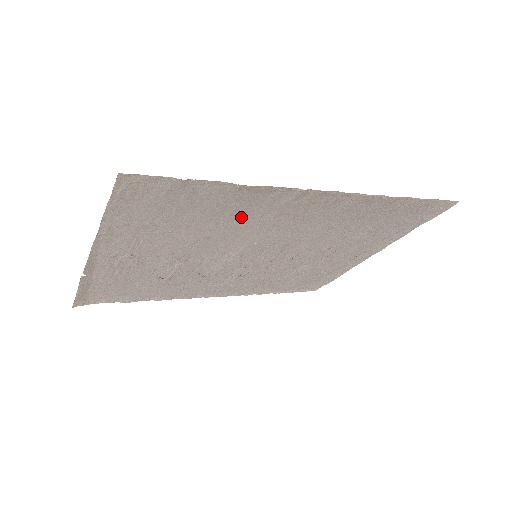
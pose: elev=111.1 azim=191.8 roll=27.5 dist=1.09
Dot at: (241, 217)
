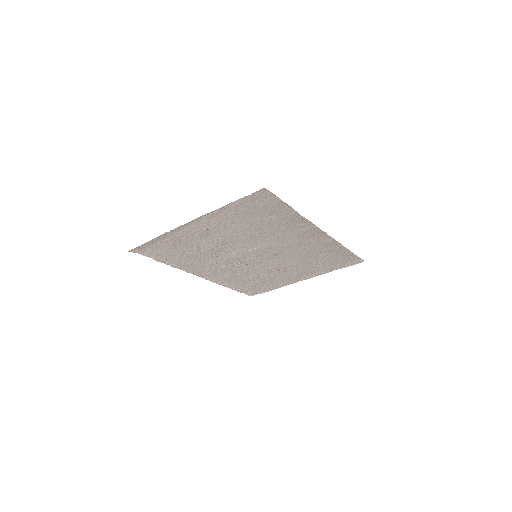
Dot at: (278, 229)
